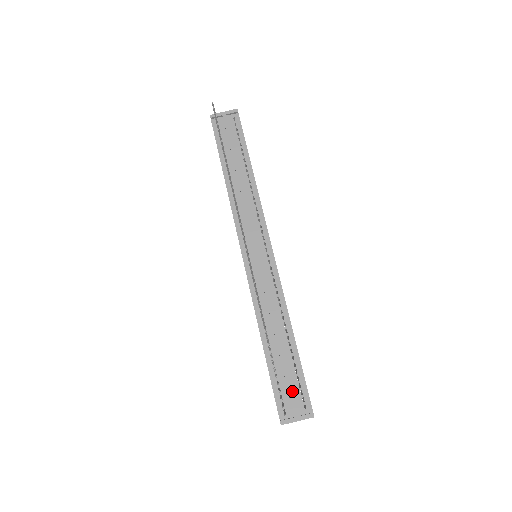
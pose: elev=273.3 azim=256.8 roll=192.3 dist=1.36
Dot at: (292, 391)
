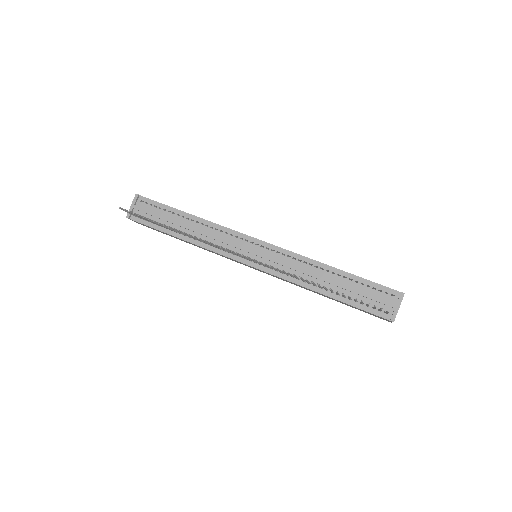
Dot at: (374, 297)
